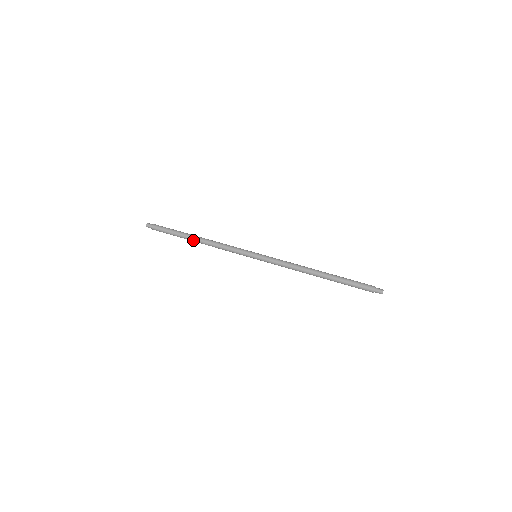
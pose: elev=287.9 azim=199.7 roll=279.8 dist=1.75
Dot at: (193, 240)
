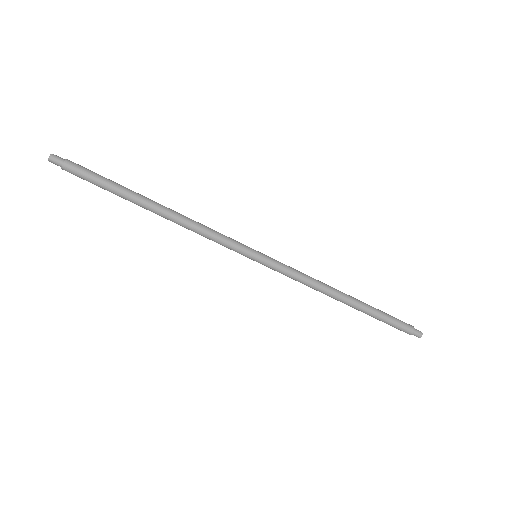
Dot at: (150, 204)
